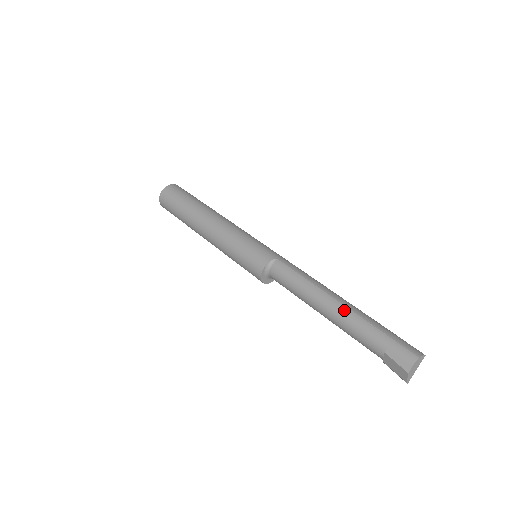
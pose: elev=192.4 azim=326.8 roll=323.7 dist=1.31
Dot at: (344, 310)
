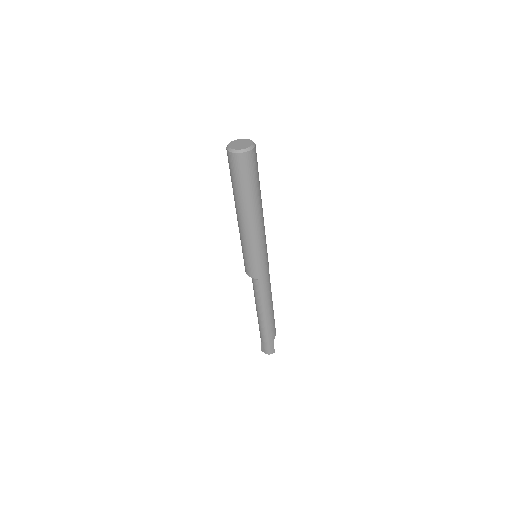
Dot at: (263, 323)
